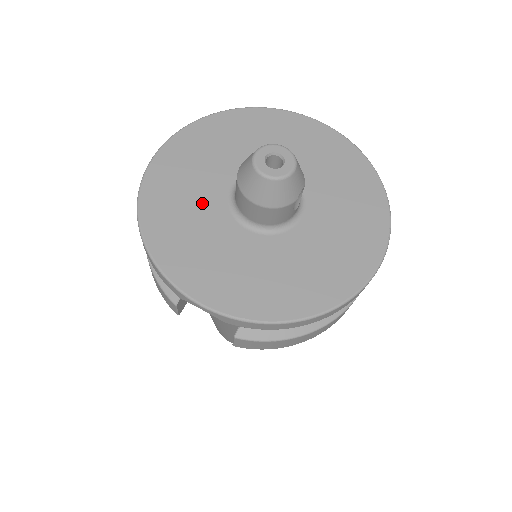
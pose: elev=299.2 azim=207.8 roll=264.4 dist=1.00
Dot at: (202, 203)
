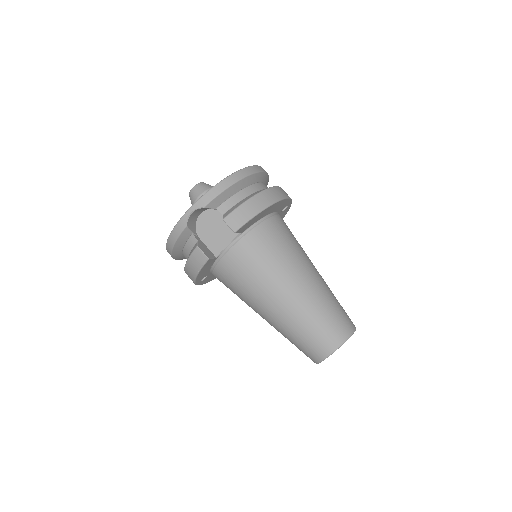
Dot at: occluded
